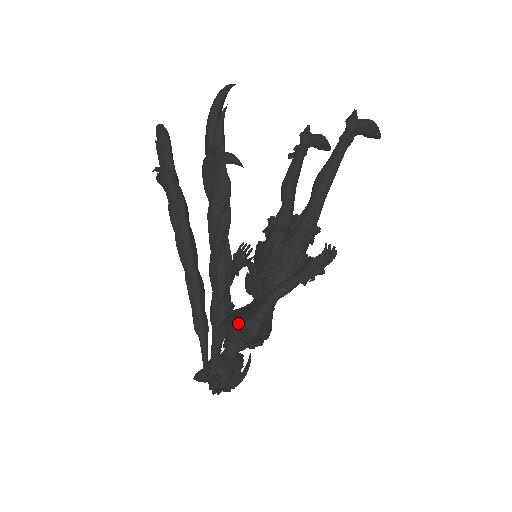
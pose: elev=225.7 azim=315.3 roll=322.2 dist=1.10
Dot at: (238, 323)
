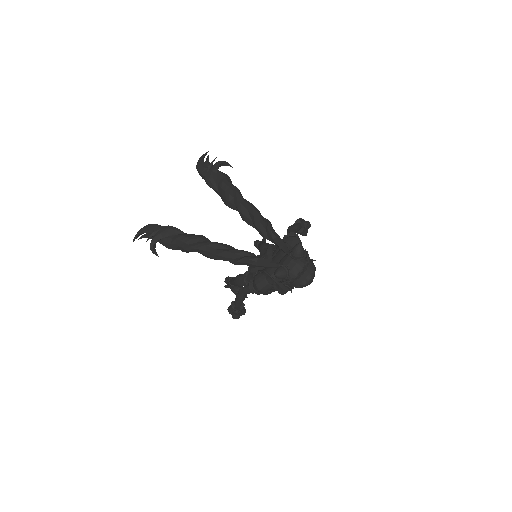
Dot at: occluded
